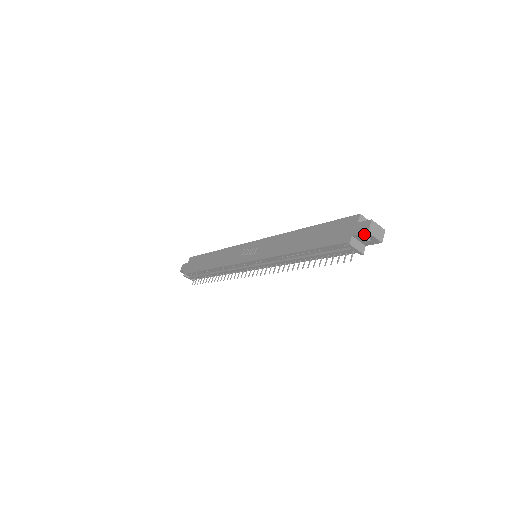
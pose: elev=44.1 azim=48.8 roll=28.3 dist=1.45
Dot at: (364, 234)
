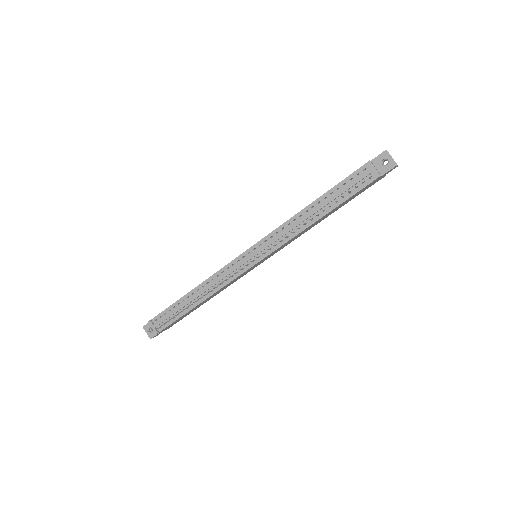
Dot at: (382, 154)
